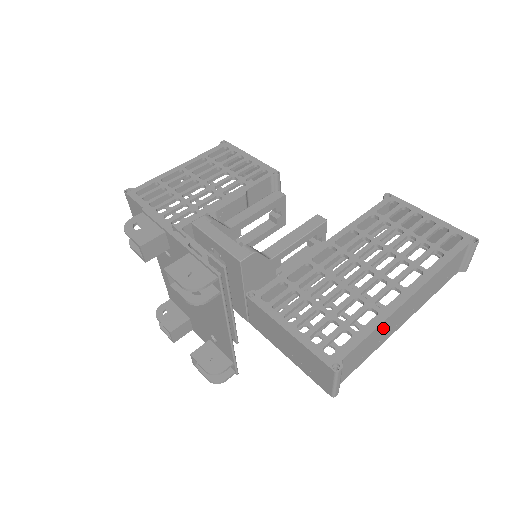
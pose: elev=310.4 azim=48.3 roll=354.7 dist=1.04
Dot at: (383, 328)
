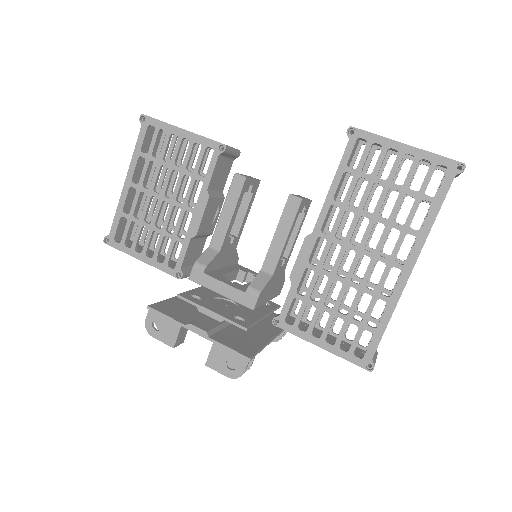
Dot at: occluded
